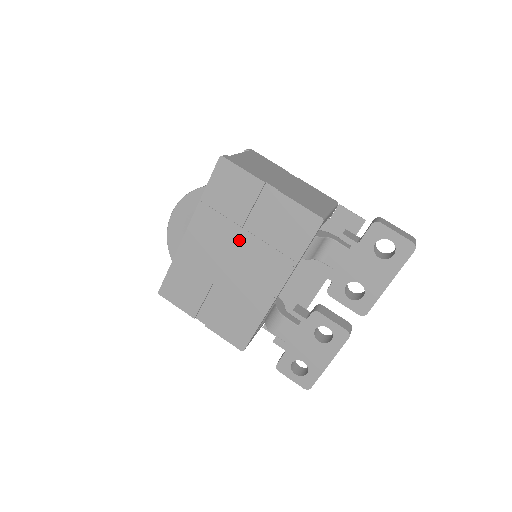
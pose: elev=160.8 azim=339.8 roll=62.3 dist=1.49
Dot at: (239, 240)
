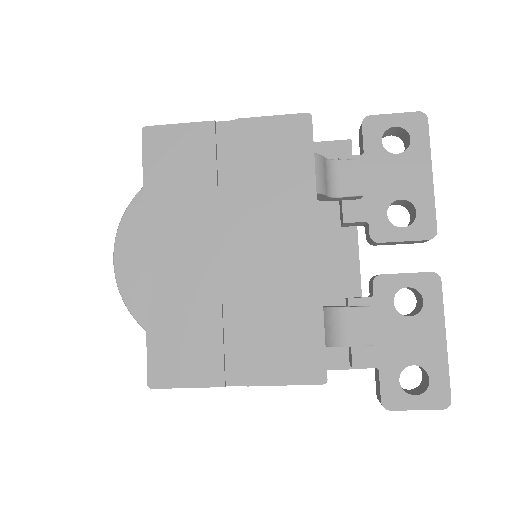
Dot at: (223, 214)
